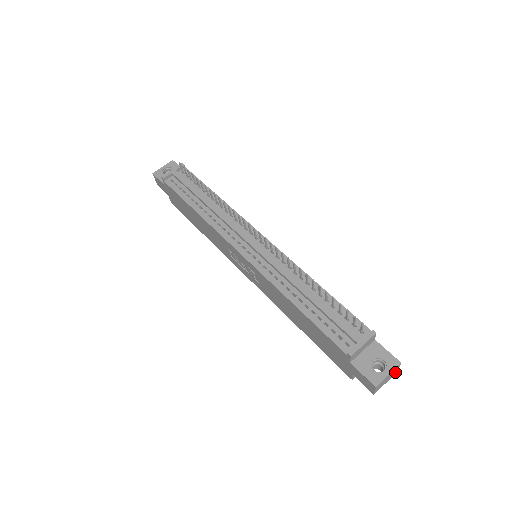
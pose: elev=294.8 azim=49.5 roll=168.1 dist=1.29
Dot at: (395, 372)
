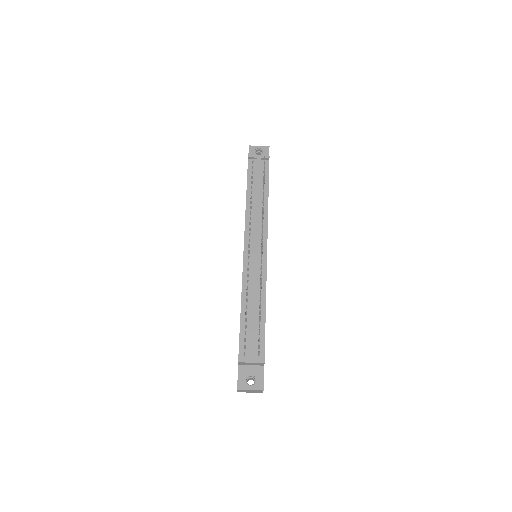
Dot at: (260, 392)
